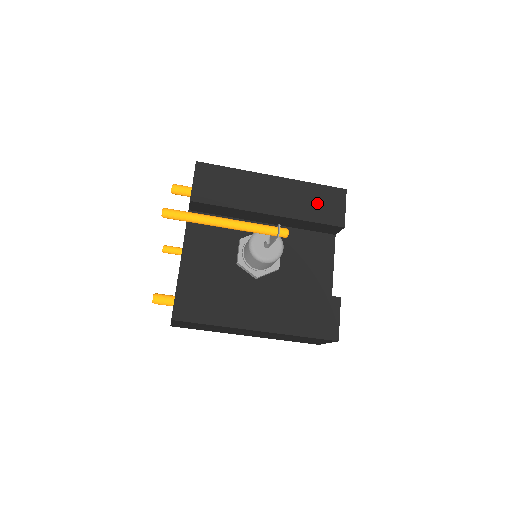
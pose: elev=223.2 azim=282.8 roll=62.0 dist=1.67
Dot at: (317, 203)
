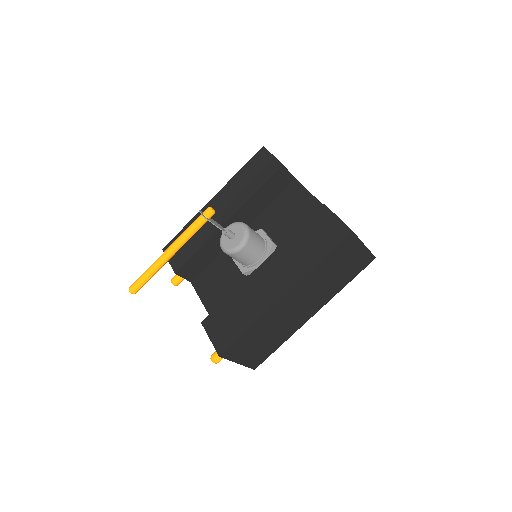
Dot at: (252, 177)
